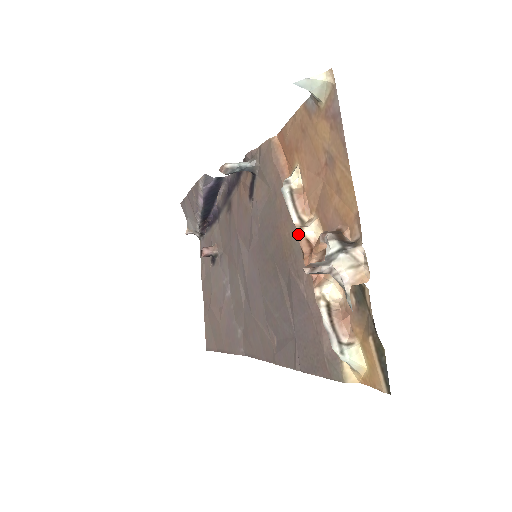
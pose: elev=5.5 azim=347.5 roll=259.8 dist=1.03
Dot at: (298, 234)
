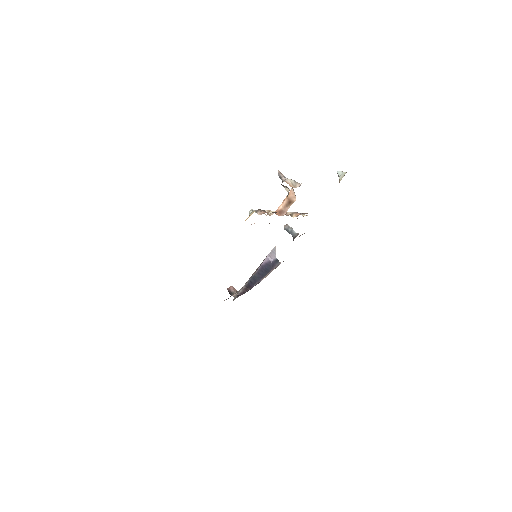
Dot at: (286, 212)
